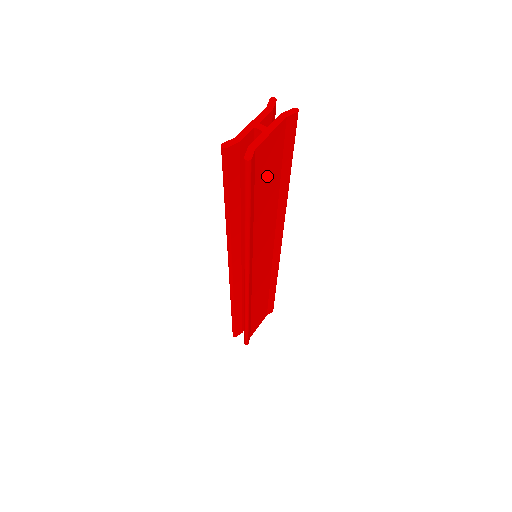
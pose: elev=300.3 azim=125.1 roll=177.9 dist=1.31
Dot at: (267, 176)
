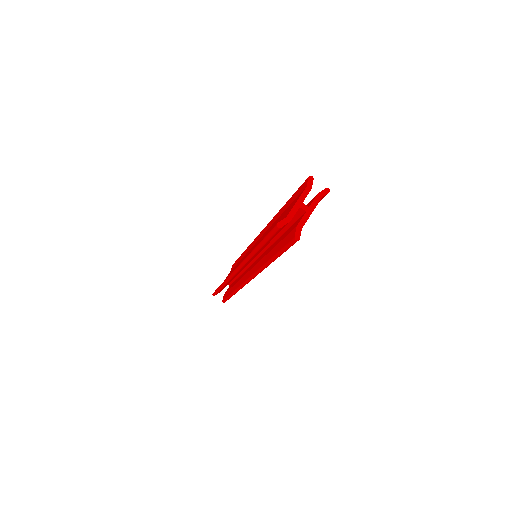
Dot at: occluded
